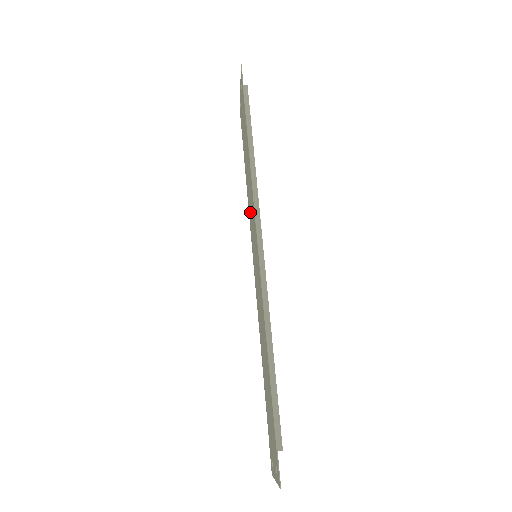
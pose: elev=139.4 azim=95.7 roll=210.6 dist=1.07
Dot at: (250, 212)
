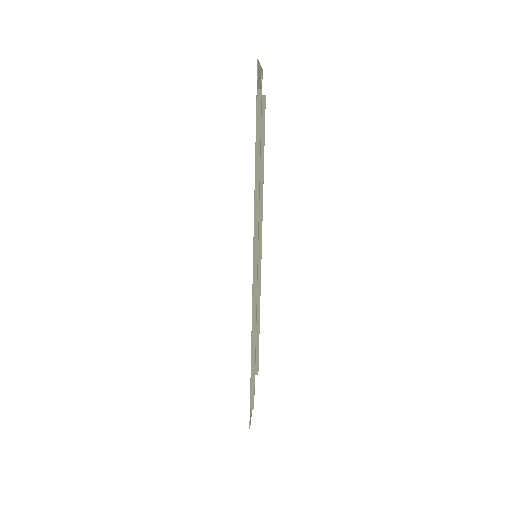
Dot at: occluded
